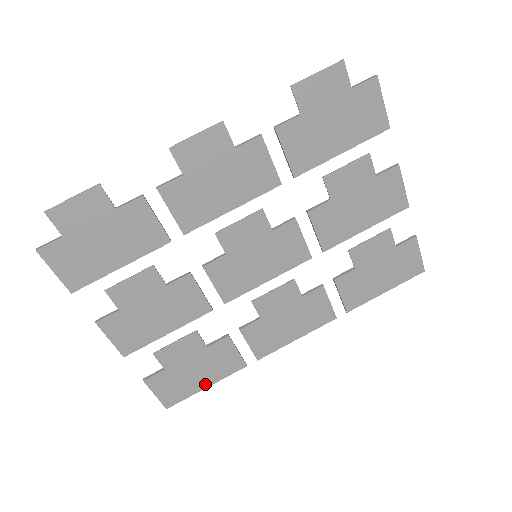
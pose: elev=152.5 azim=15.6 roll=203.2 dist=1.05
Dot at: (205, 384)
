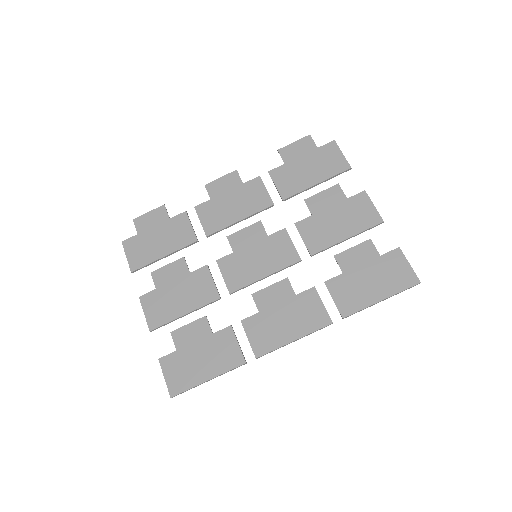
Dot at: (207, 376)
